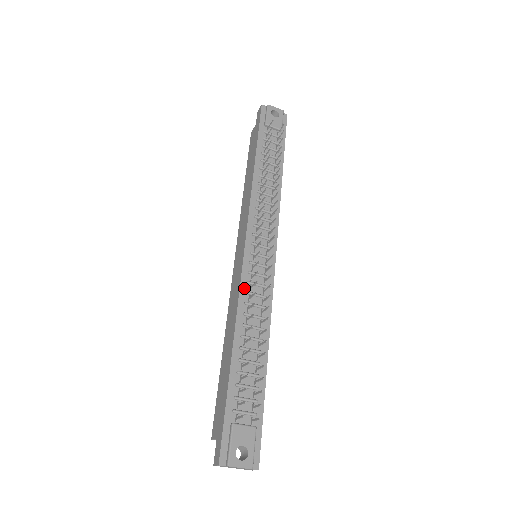
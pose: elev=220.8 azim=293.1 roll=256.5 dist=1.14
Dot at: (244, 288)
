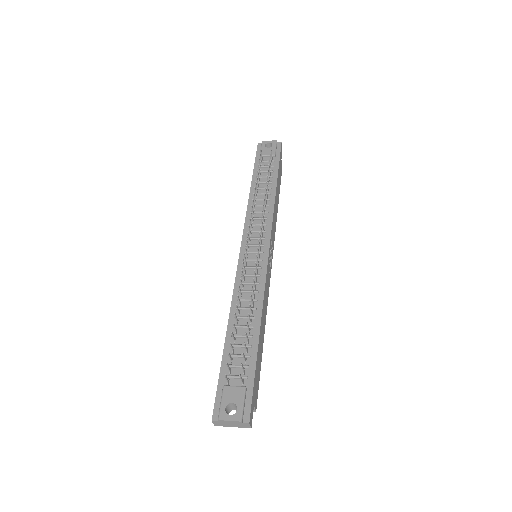
Dot at: (239, 280)
